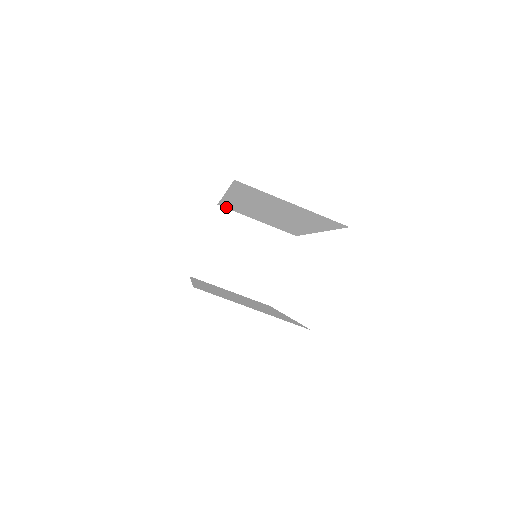
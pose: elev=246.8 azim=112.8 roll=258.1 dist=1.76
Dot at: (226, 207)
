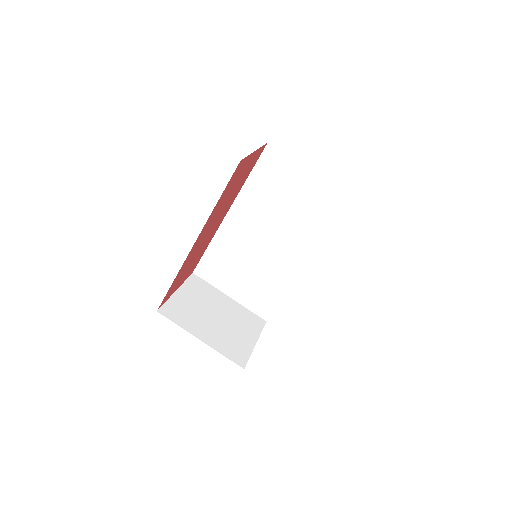
Dot at: (202, 274)
